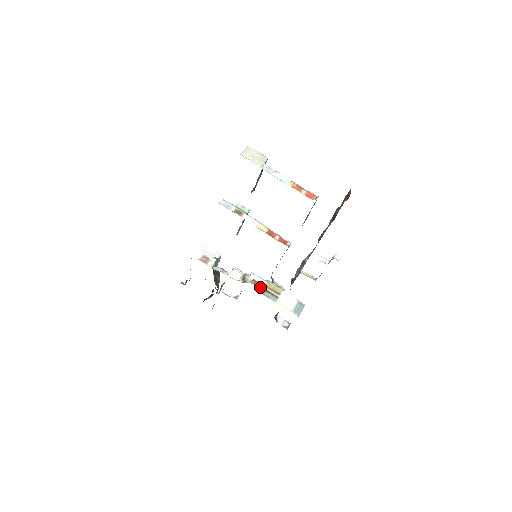
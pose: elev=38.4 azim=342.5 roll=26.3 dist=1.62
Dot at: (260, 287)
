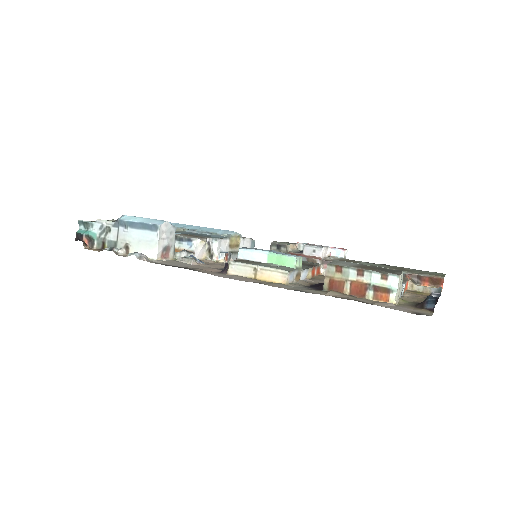
Dot at: (231, 258)
